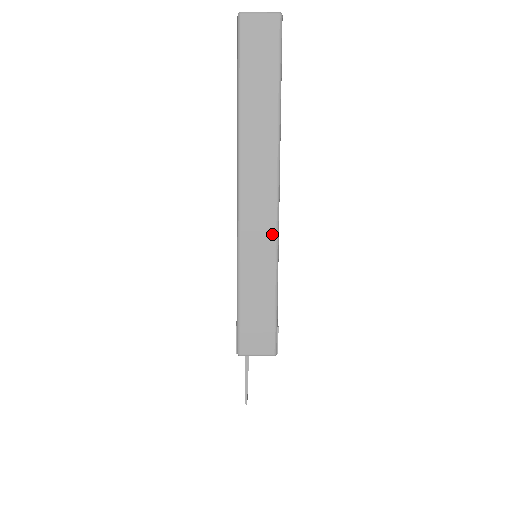
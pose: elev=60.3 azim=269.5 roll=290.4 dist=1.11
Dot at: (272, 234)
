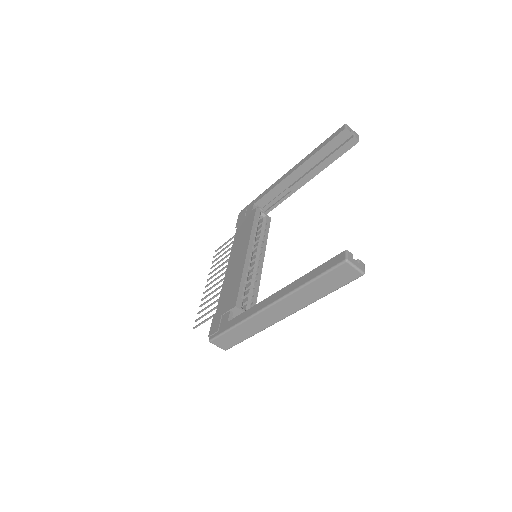
Dot at: (268, 325)
